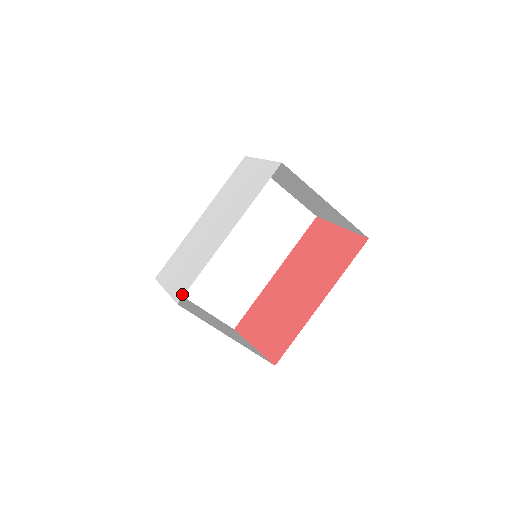
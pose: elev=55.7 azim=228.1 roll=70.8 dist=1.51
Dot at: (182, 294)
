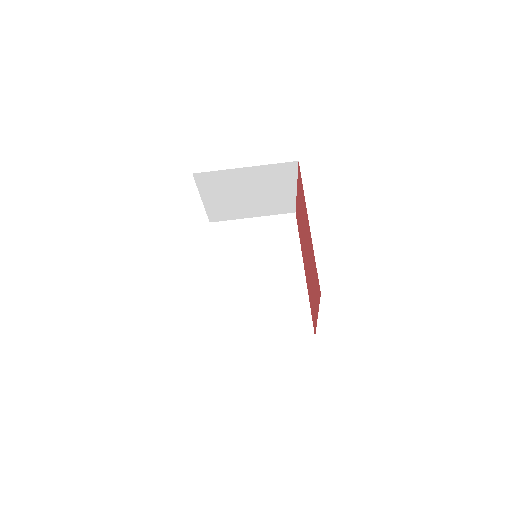
Dot at: occluded
